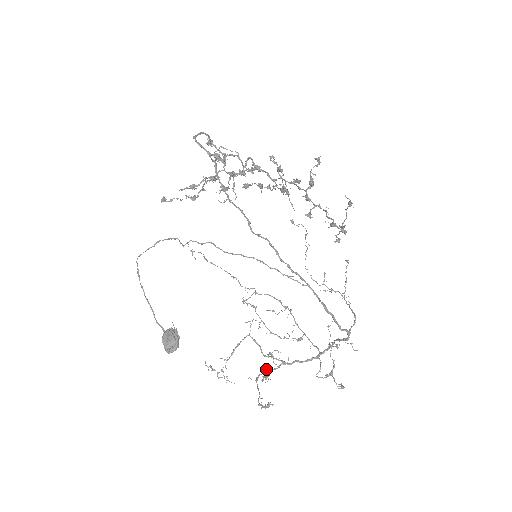
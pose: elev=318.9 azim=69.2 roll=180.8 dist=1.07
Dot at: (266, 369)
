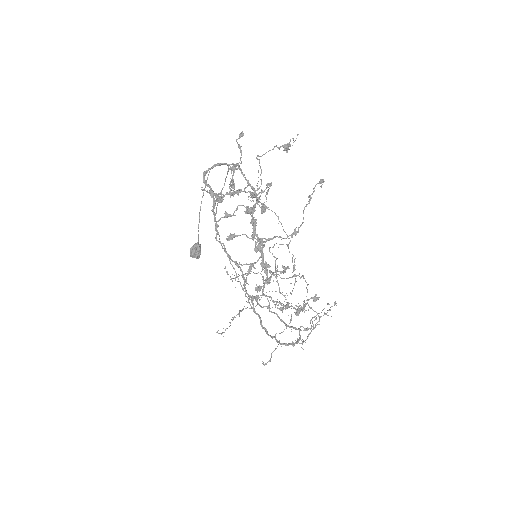
Dot at: (259, 299)
